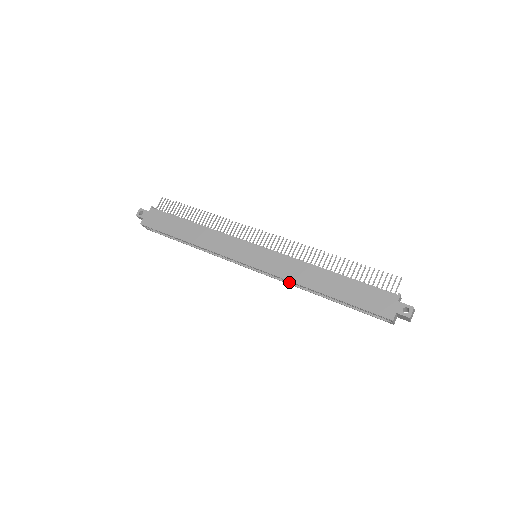
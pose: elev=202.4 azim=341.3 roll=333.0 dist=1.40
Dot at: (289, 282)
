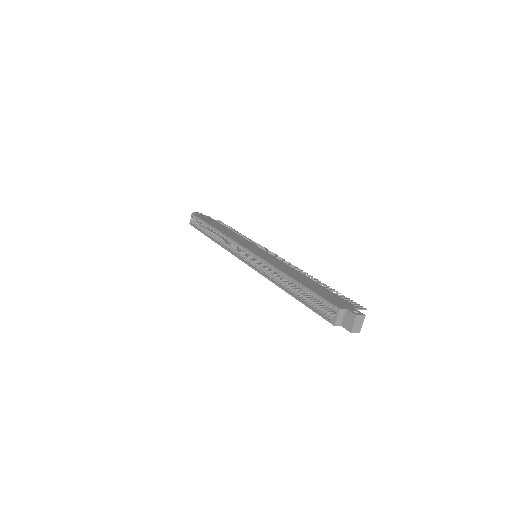
Dot at: (266, 275)
